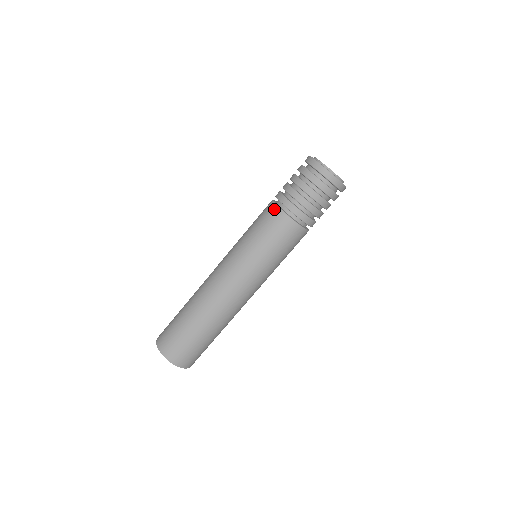
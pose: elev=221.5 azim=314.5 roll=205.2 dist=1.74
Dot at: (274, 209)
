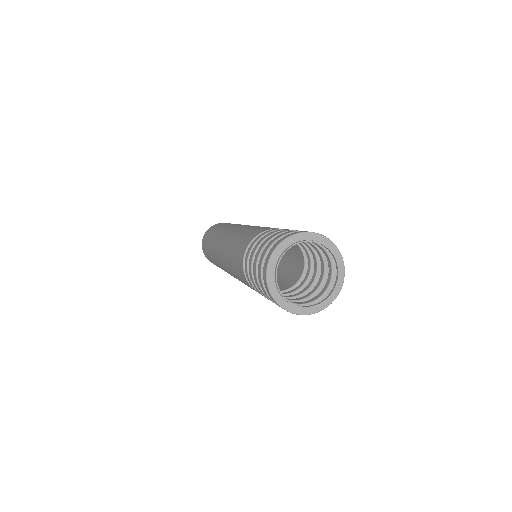
Dot at: (242, 272)
